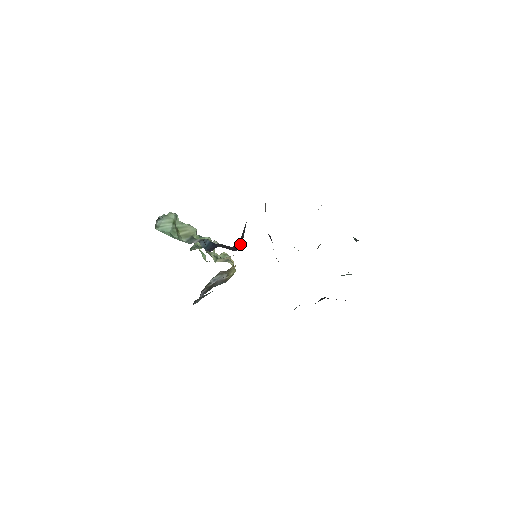
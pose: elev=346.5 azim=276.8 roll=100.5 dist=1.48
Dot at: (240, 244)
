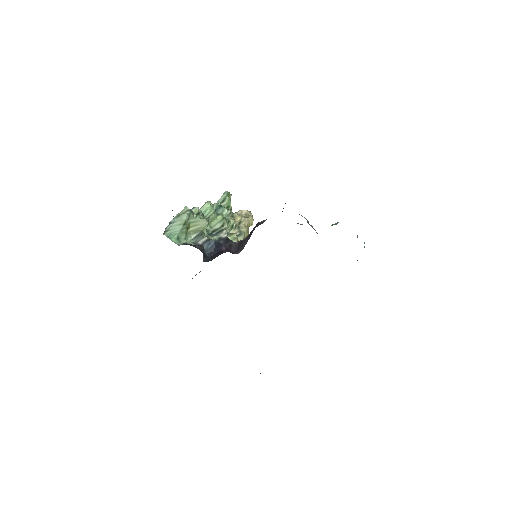
Dot at: (242, 248)
